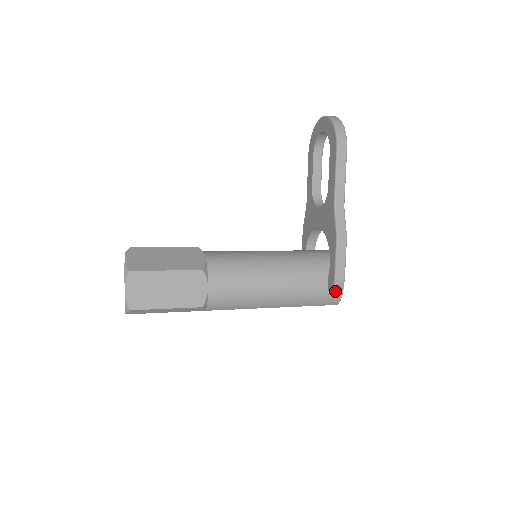
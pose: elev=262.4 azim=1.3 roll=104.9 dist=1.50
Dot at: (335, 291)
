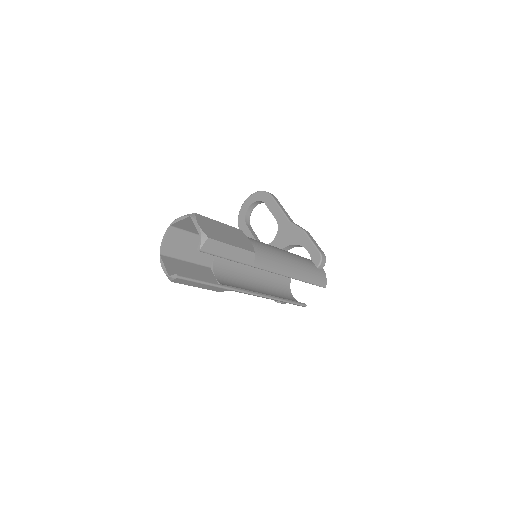
Dot at: (321, 271)
